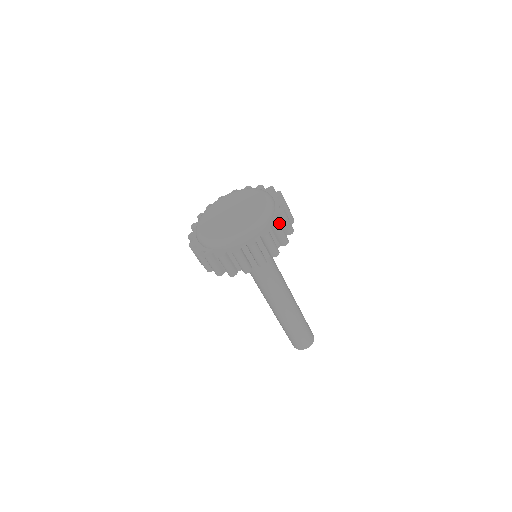
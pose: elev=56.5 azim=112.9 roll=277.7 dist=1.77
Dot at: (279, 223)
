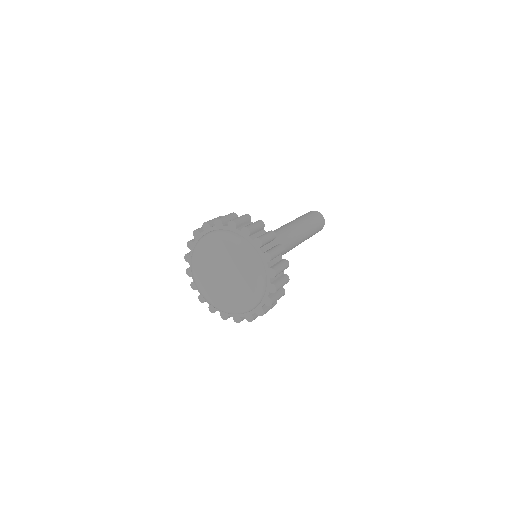
Dot at: (277, 288)
